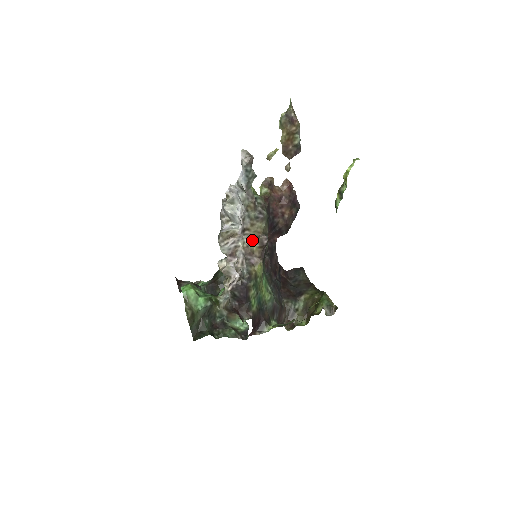
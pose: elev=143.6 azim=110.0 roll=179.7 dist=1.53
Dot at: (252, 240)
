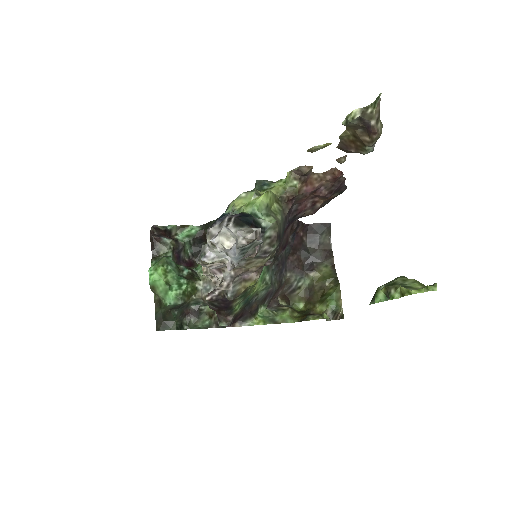
Dot at: occluded
